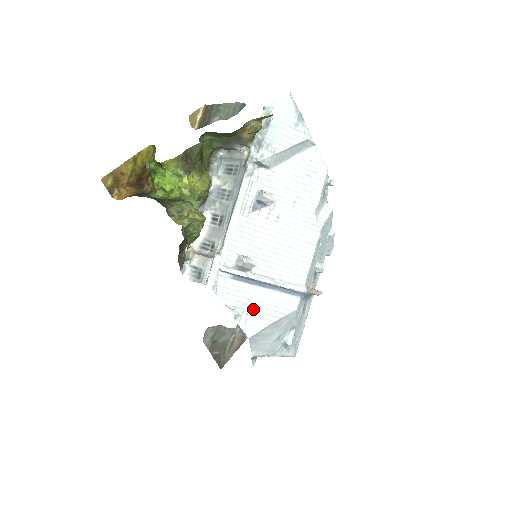
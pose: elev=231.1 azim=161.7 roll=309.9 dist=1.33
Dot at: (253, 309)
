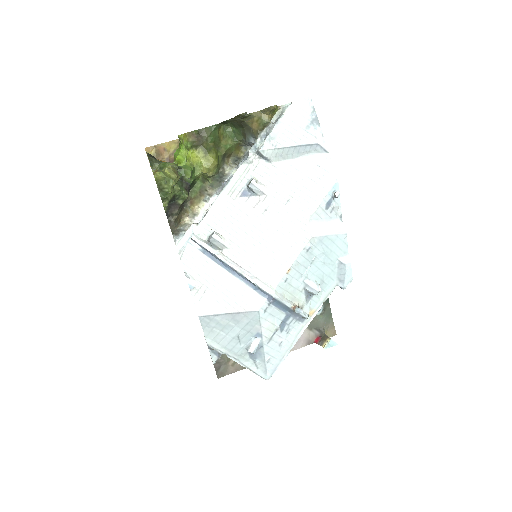
Dot at: (212, 289)
